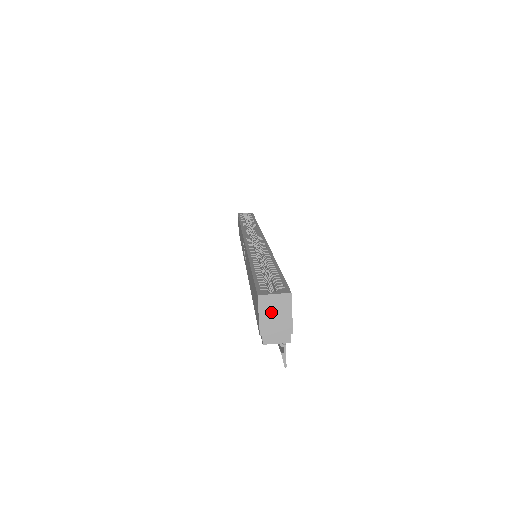
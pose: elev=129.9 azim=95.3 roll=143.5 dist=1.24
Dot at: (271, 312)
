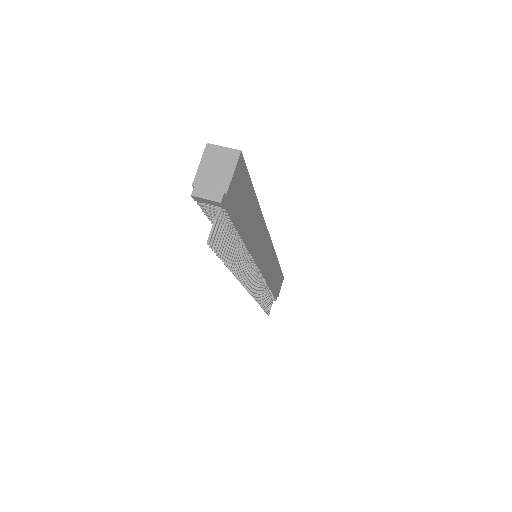
Dot at: (213, 164)
